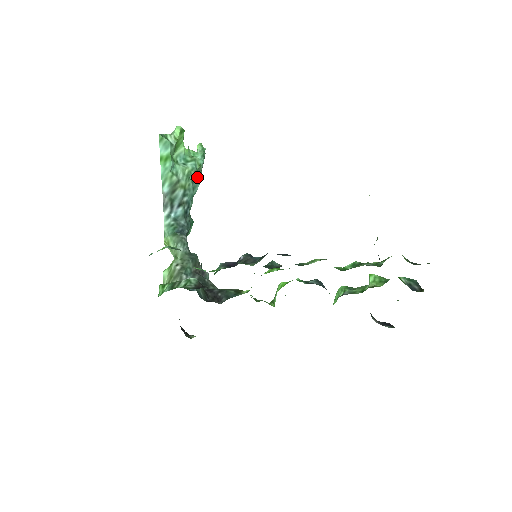
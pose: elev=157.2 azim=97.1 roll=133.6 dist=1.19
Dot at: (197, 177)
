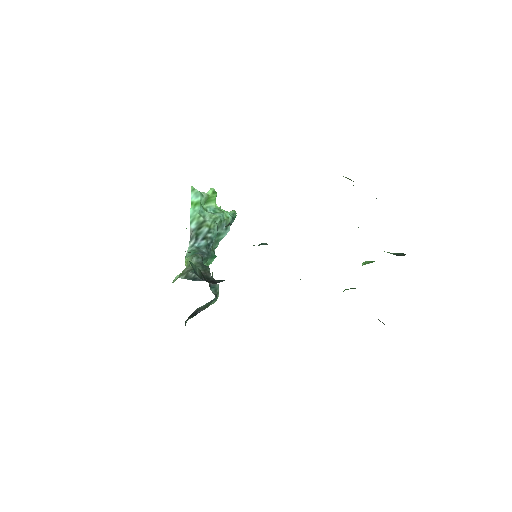
Dot at: (225, 227)
